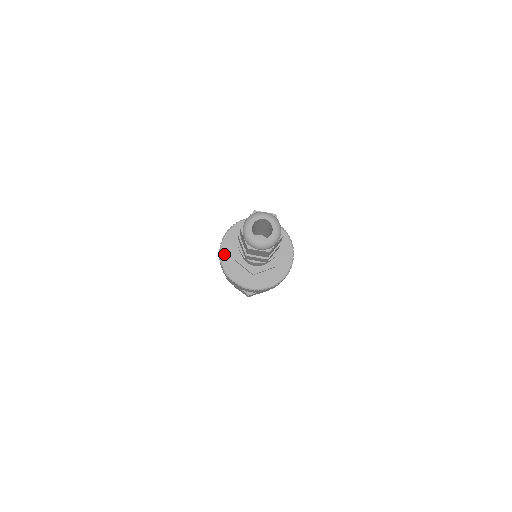
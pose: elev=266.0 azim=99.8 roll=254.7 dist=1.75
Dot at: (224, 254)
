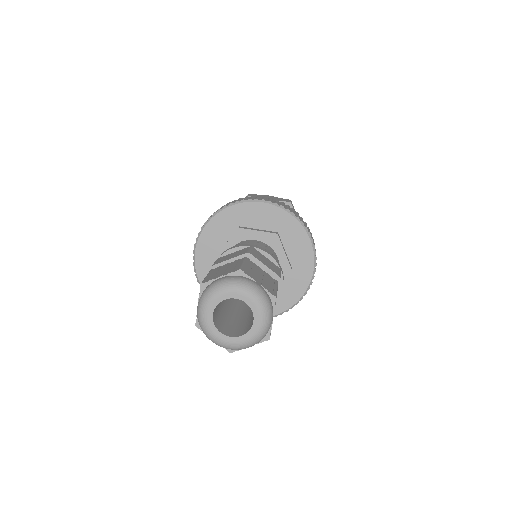
Dot at: occluded
